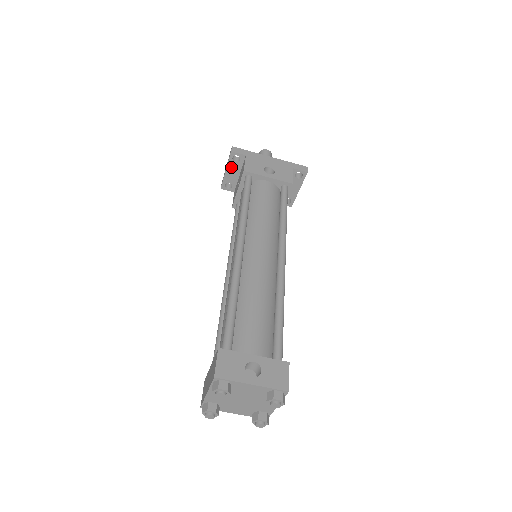
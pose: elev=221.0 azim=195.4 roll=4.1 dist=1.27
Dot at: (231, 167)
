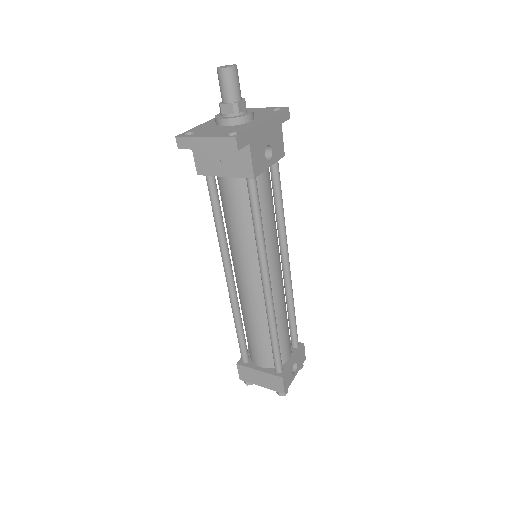
Dot at: (218, 148)
